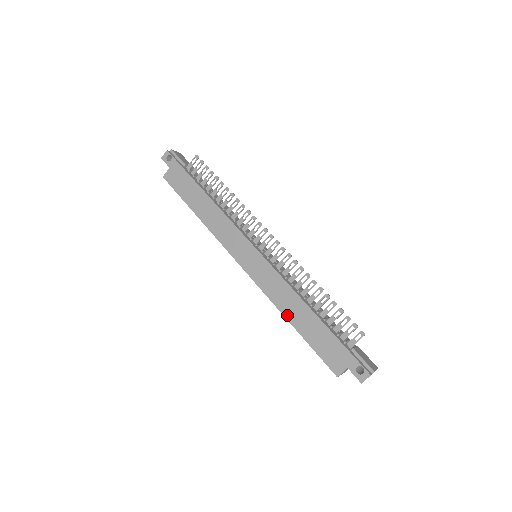
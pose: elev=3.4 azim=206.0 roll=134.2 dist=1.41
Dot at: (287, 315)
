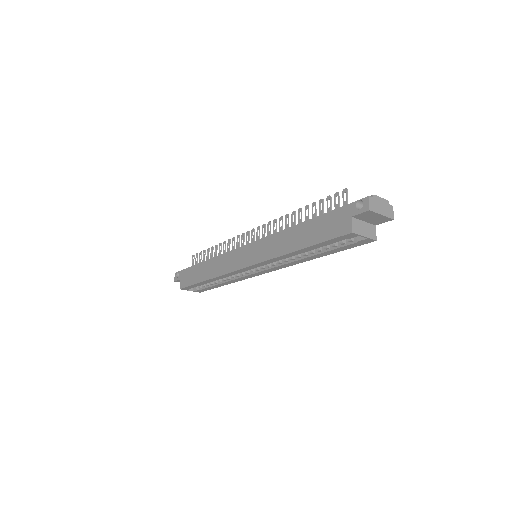
Dot at: (290, 250)
